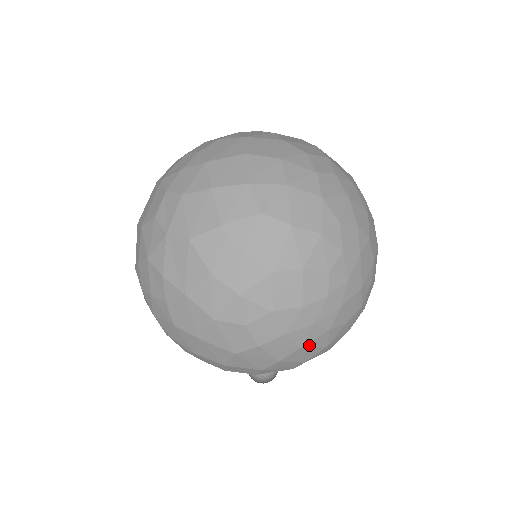
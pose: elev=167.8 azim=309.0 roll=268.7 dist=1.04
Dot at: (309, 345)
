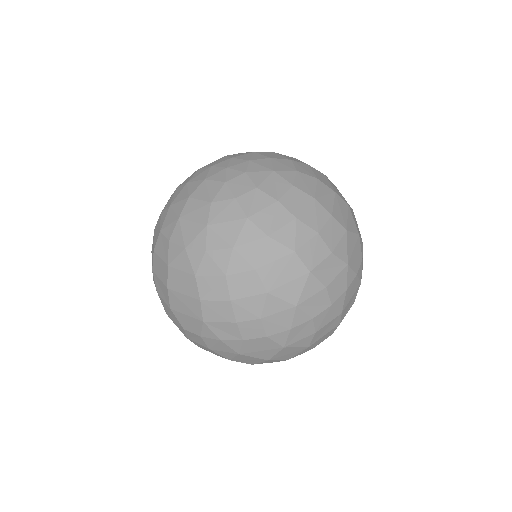
Dot at: occluded
